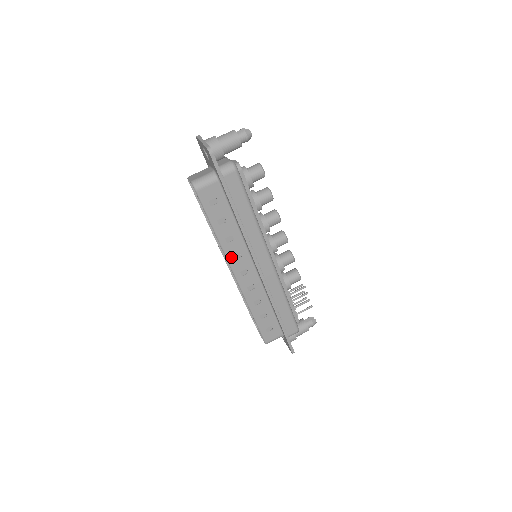
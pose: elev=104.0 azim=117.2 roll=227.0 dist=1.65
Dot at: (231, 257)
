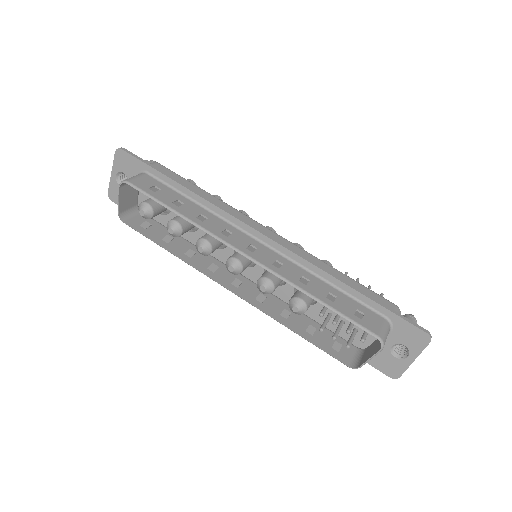
Dot at: (220, 235)
